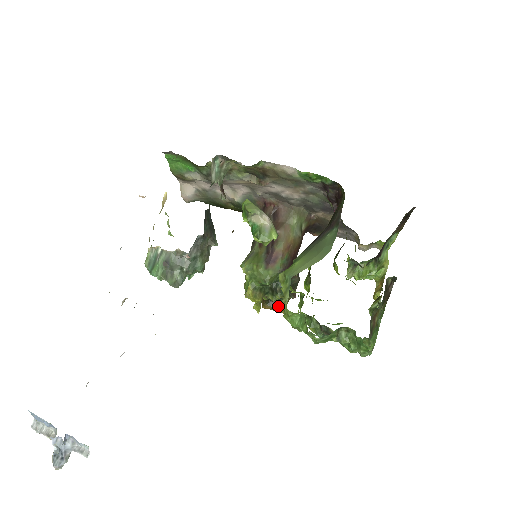
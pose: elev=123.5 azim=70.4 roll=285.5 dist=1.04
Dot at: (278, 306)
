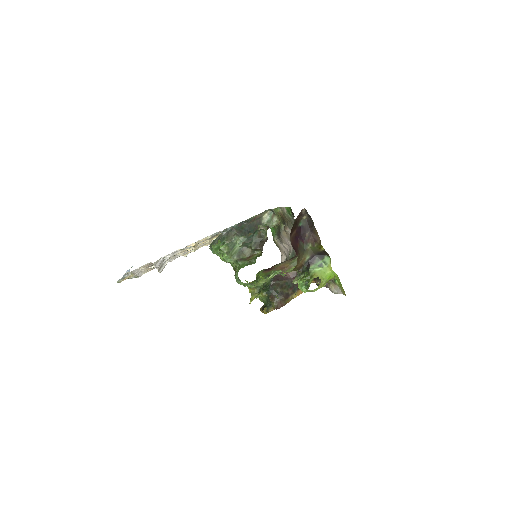
Dot at: (264, 308)
